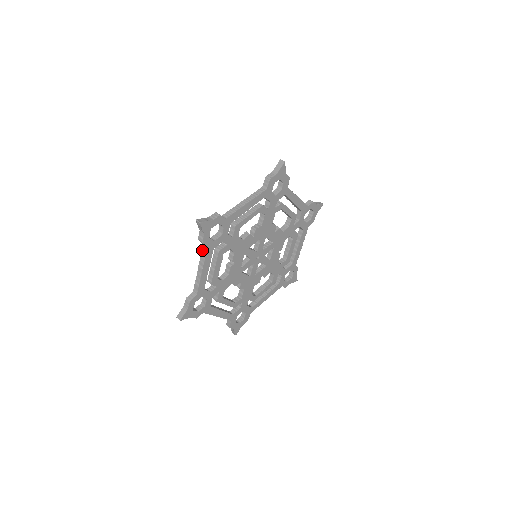
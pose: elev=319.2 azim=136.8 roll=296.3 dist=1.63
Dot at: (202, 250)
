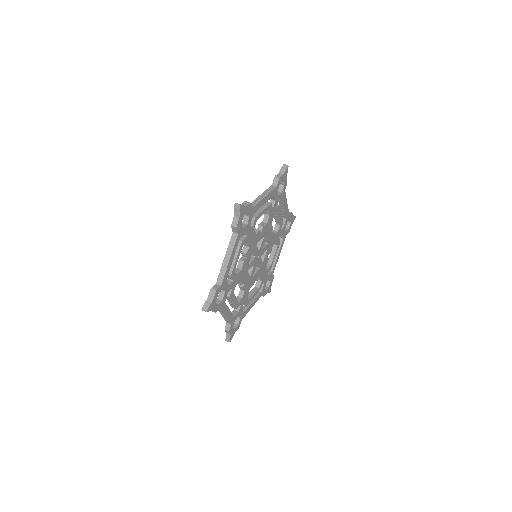
Dot at: occluded
